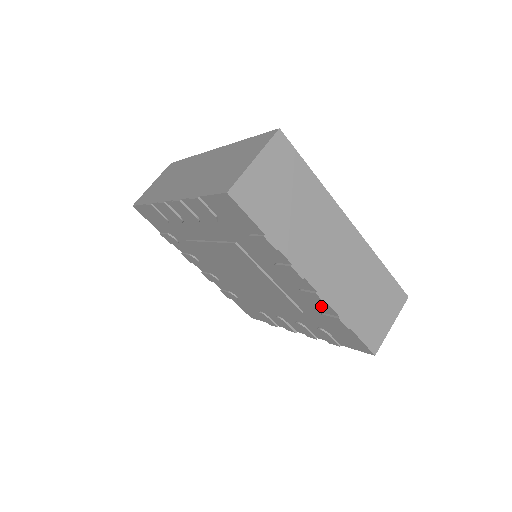
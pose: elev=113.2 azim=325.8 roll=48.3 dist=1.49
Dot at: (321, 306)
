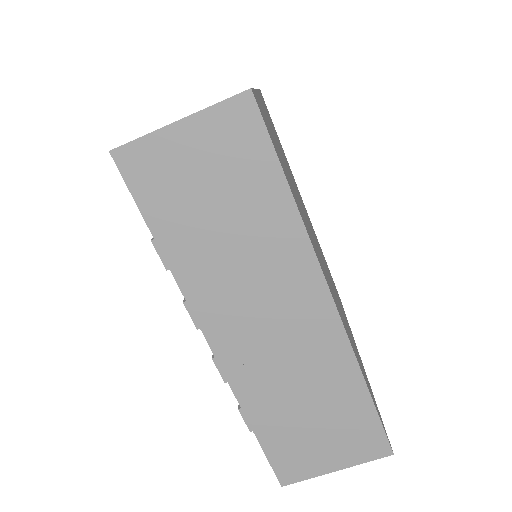
Dot at: occluded
